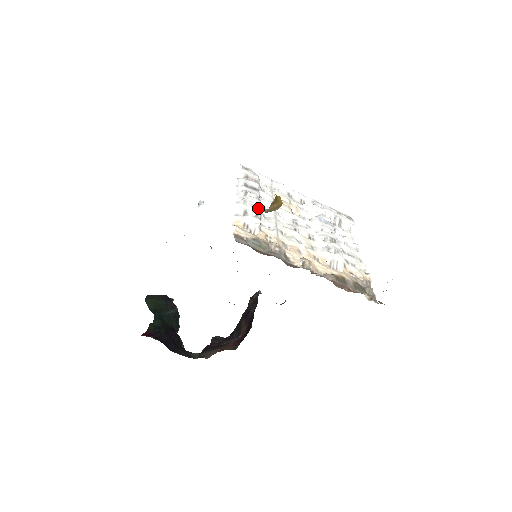
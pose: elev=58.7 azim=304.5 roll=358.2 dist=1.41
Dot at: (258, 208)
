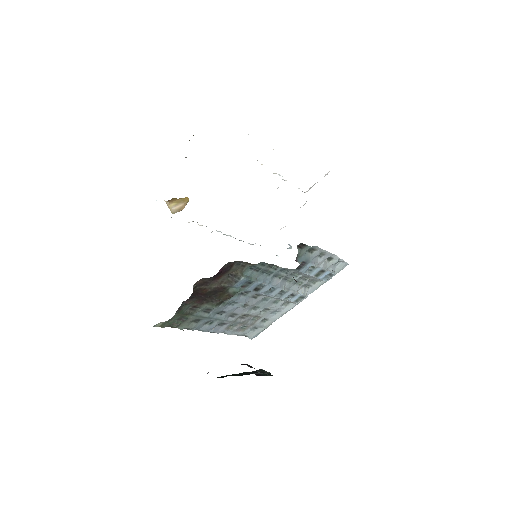
Dot at: occluded
